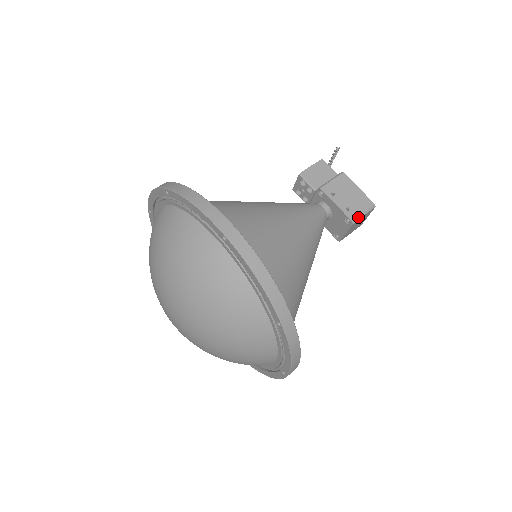
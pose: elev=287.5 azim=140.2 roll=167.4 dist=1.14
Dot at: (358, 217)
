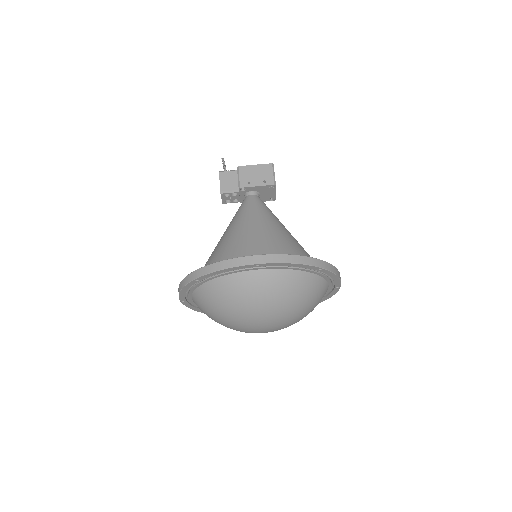
Dot at: (274, 179)
